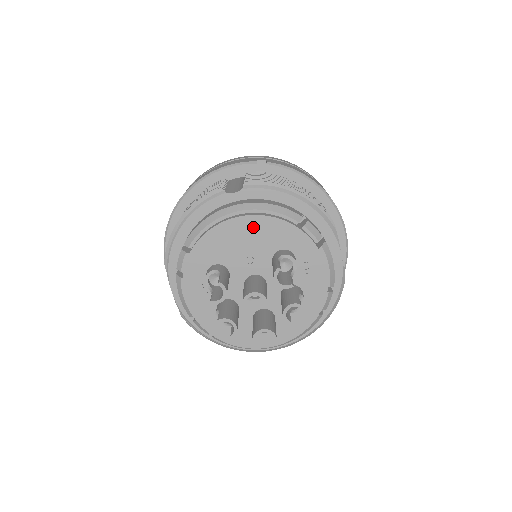
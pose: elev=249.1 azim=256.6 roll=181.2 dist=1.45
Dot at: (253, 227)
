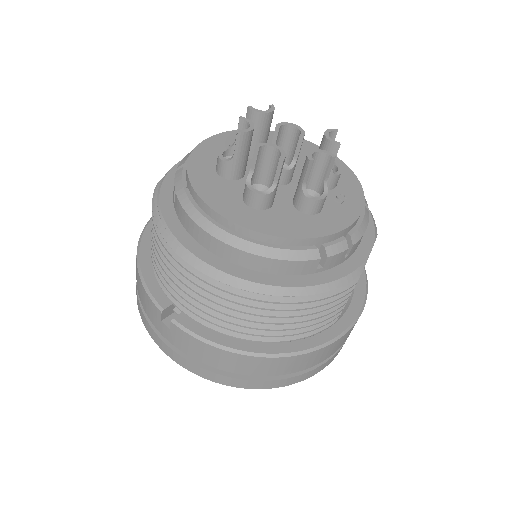
Dot at: occluded
